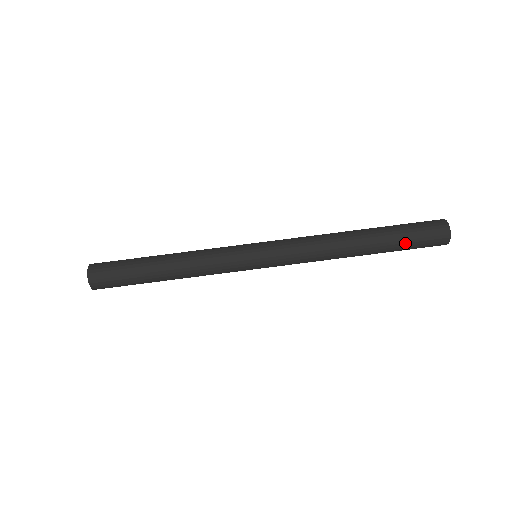
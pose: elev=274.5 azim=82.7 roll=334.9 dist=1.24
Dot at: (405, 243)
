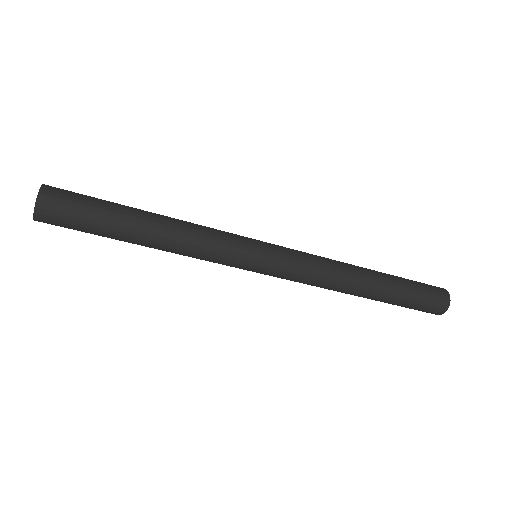
Dot at: occluded
